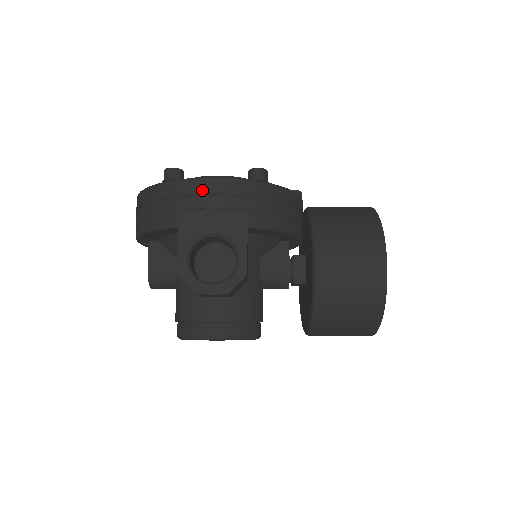
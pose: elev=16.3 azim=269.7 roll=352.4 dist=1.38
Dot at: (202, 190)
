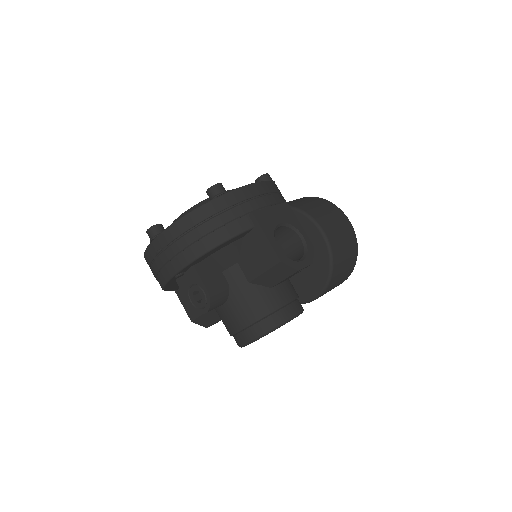
Dot at: (255, 193)
